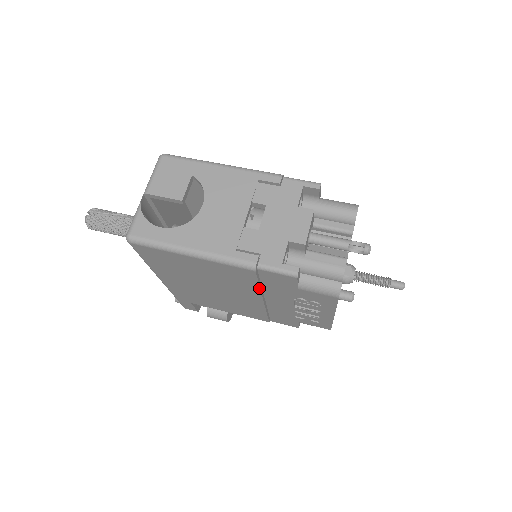
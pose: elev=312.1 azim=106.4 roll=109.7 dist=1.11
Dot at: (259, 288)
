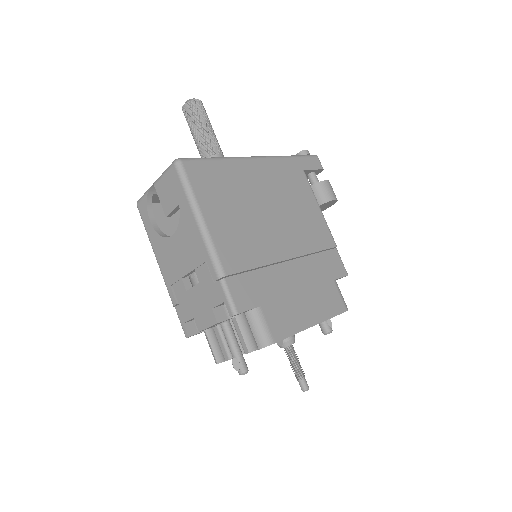
Dot at: occluded
